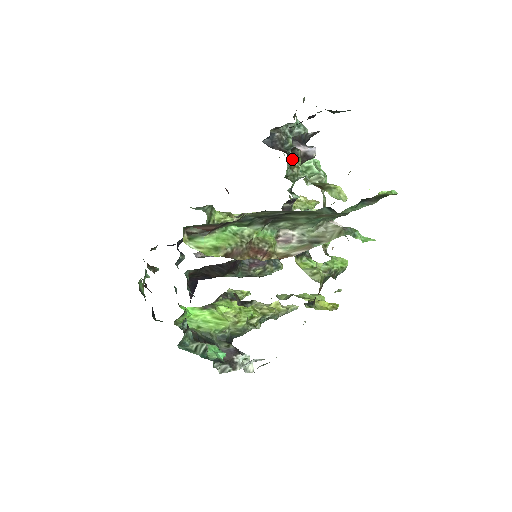
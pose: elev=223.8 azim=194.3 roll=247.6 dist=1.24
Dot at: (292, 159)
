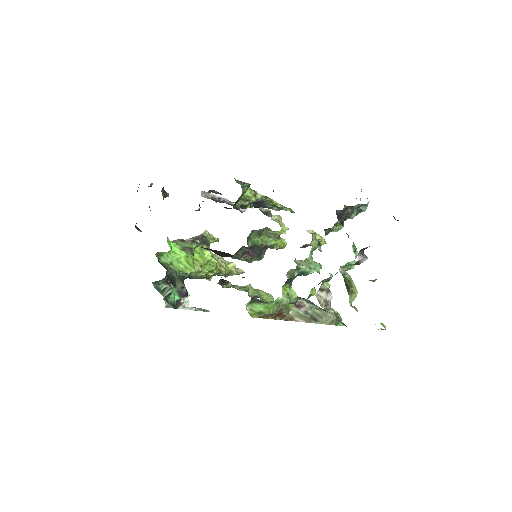
Dot at: occluded
